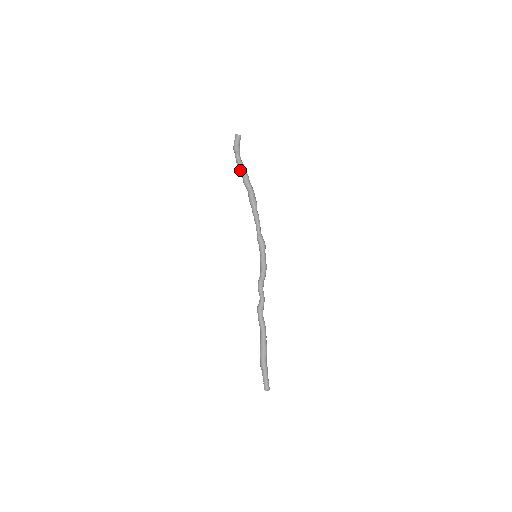
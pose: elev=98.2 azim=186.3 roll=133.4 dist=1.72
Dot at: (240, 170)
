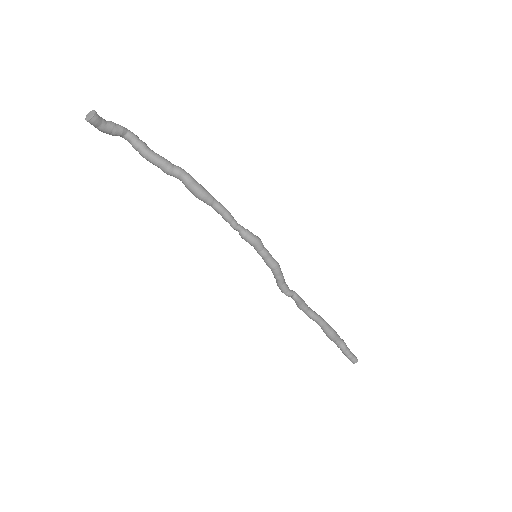
Dot at: occluded
